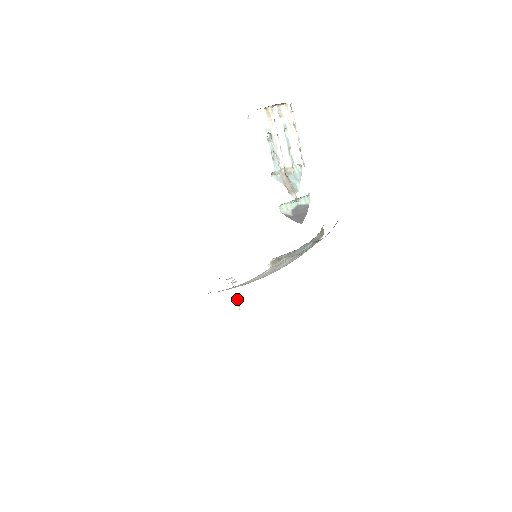
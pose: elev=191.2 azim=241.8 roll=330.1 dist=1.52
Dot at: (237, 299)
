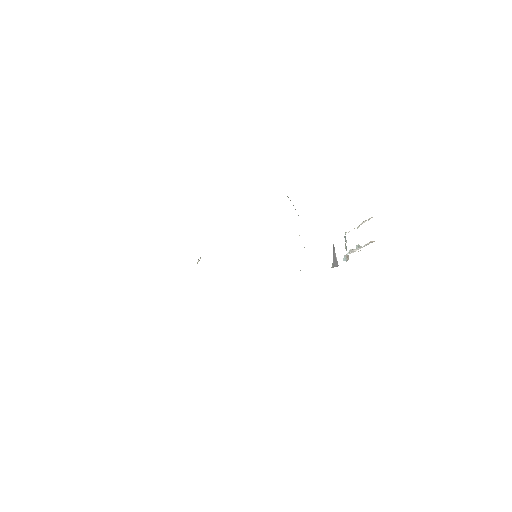
Dot at: occluded
